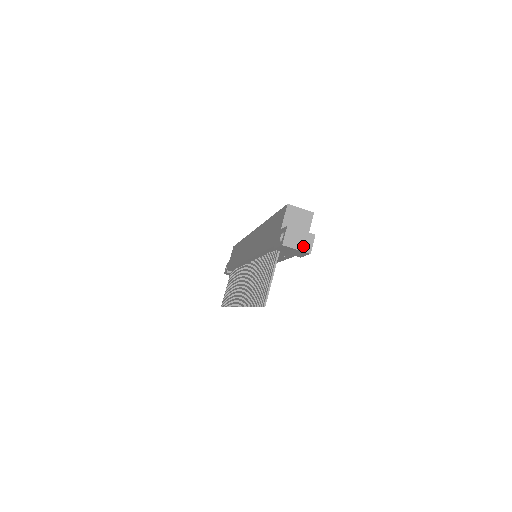
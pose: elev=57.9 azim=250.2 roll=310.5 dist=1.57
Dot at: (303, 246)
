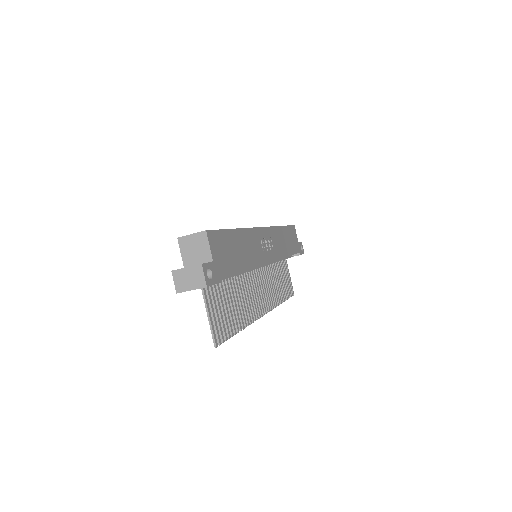
Dot at: (196, 283)
